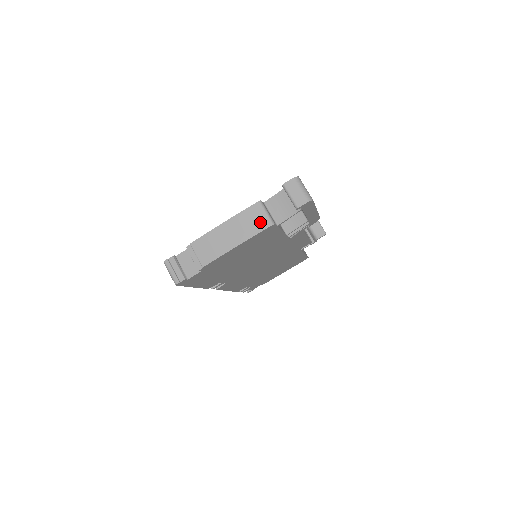
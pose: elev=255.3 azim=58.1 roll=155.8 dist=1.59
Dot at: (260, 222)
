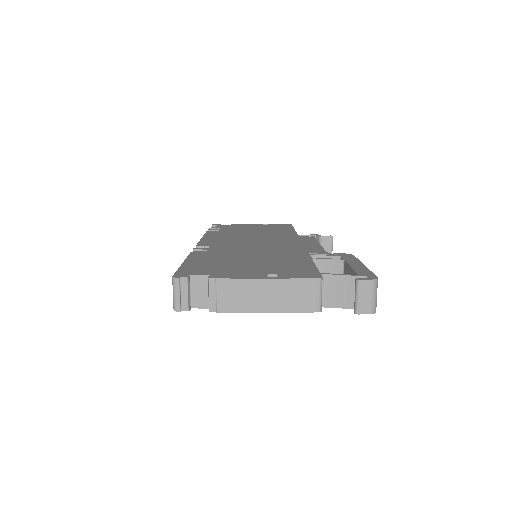
Dot at: (308, 302)
